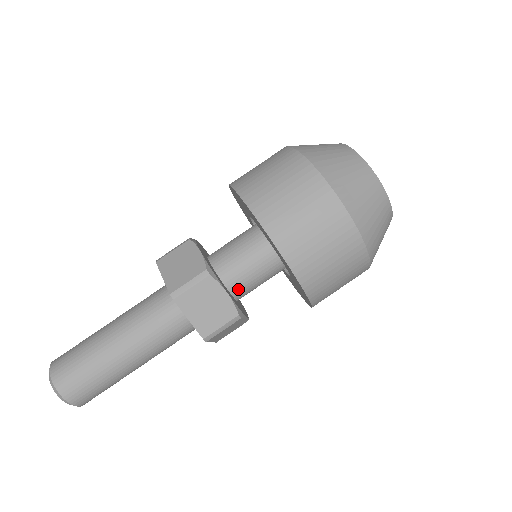
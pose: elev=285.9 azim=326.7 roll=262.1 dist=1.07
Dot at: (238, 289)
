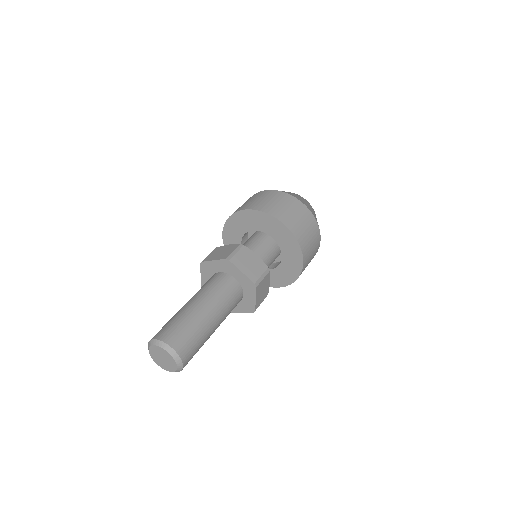
Dot at: occluded
